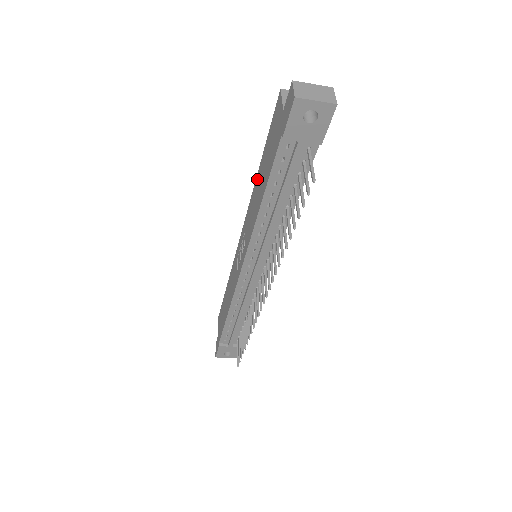
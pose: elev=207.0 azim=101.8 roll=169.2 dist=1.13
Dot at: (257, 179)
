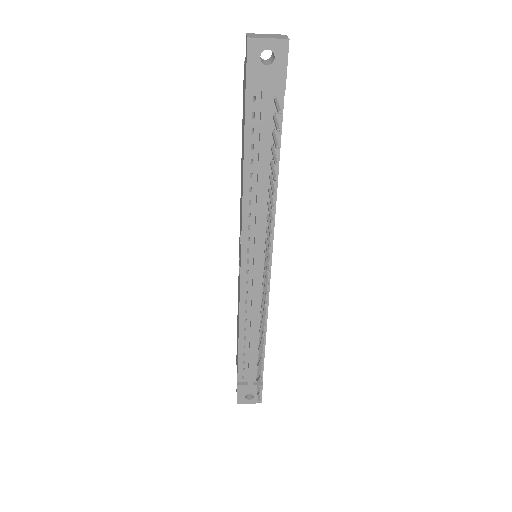
Dot at: (241, 165)
